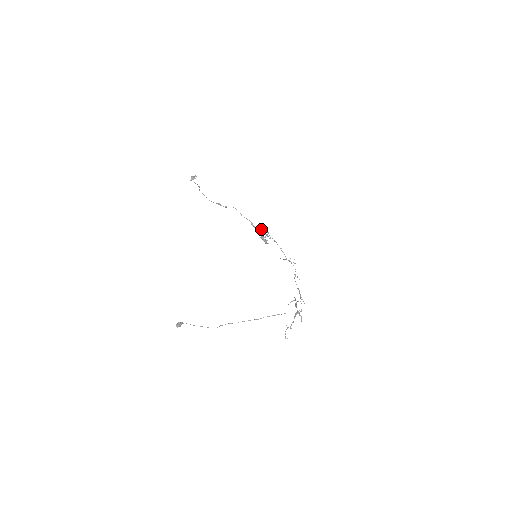
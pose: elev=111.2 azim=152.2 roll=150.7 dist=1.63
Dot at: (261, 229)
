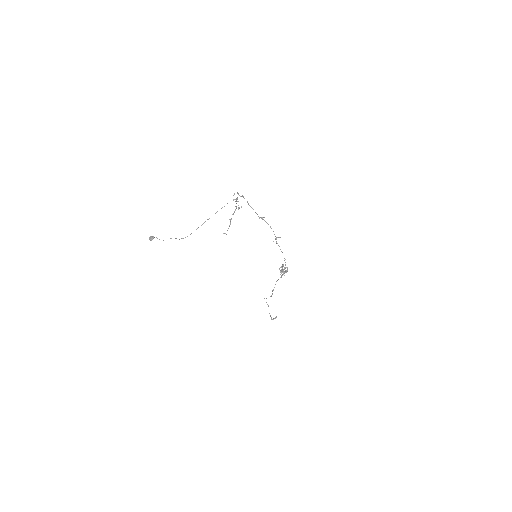
Dot at: occluded
